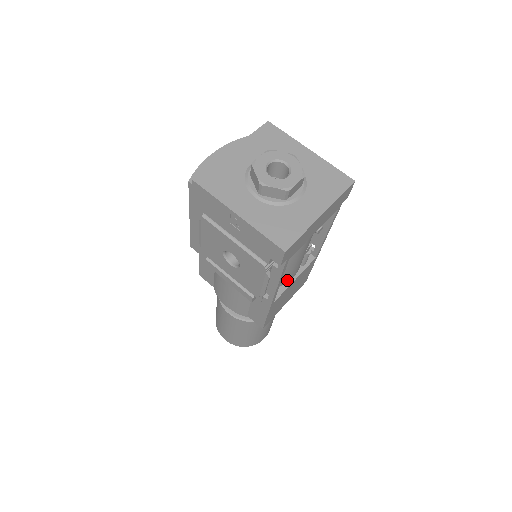
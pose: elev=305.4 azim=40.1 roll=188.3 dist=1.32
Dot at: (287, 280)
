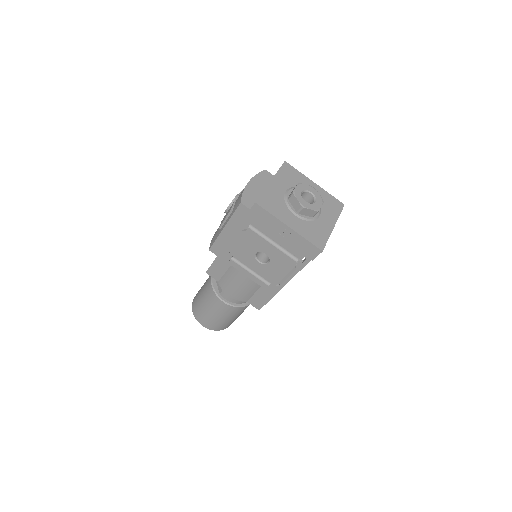
Dot at: occluded
